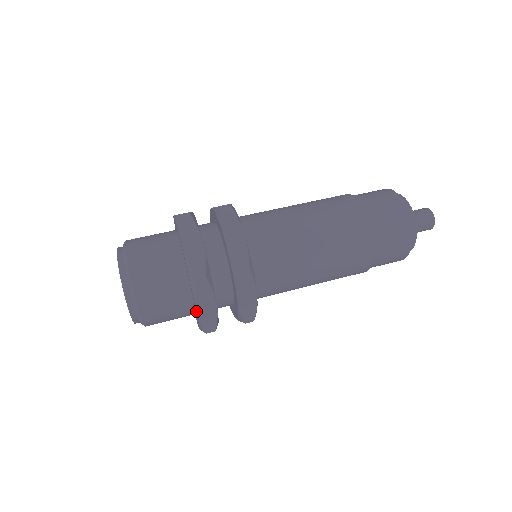
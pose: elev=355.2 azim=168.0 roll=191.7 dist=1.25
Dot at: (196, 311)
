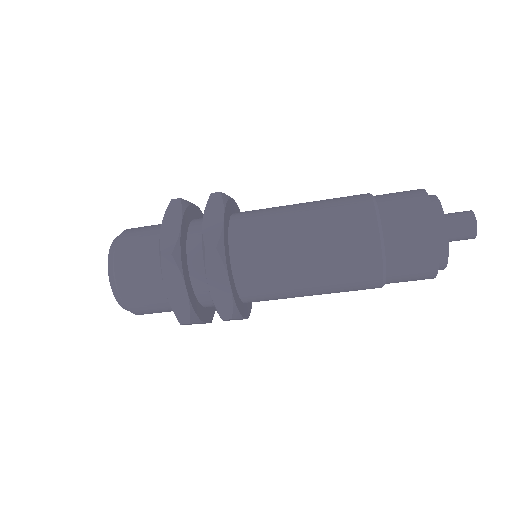
Dot at: (166, 294)
